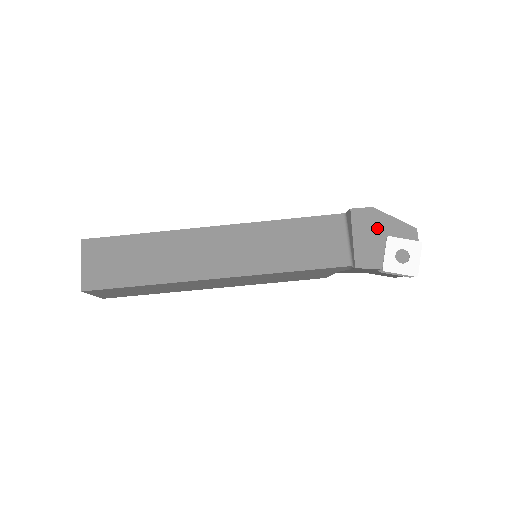
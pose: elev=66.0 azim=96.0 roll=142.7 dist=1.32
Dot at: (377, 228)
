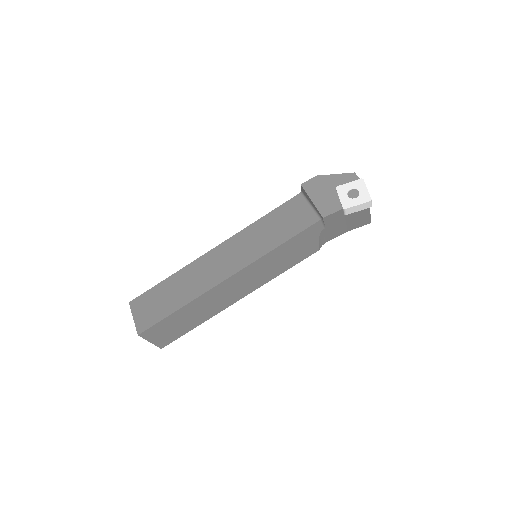
Dot at: (326, 186)
